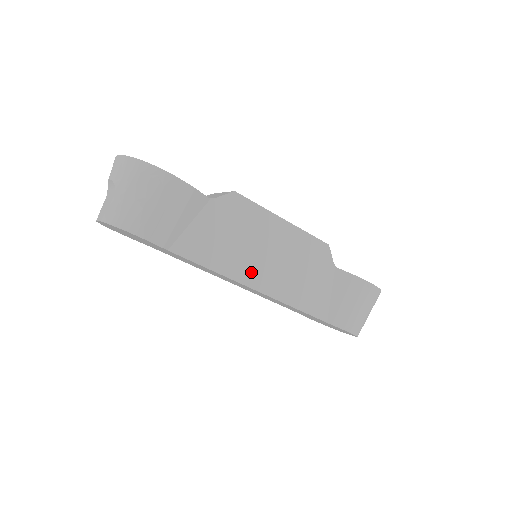
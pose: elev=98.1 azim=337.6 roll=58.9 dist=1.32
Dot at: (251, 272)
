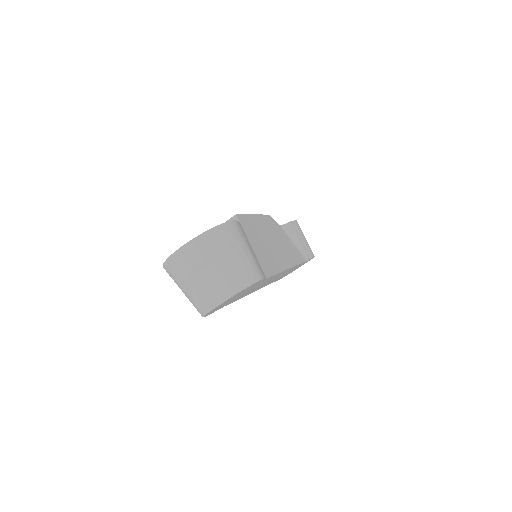
Dot at: (280, 259)
